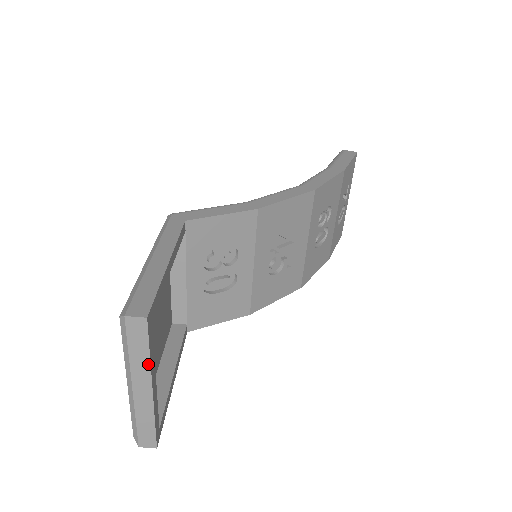
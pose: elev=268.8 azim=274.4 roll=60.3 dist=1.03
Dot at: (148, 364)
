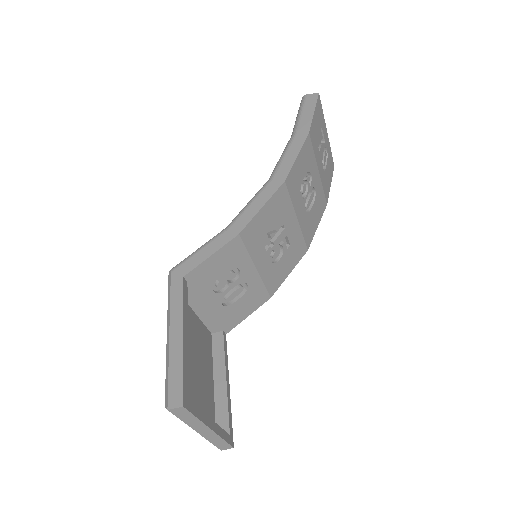
Dot at: (200, 422)
